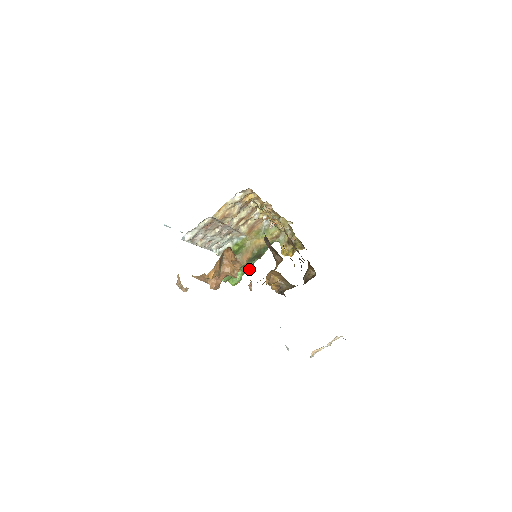
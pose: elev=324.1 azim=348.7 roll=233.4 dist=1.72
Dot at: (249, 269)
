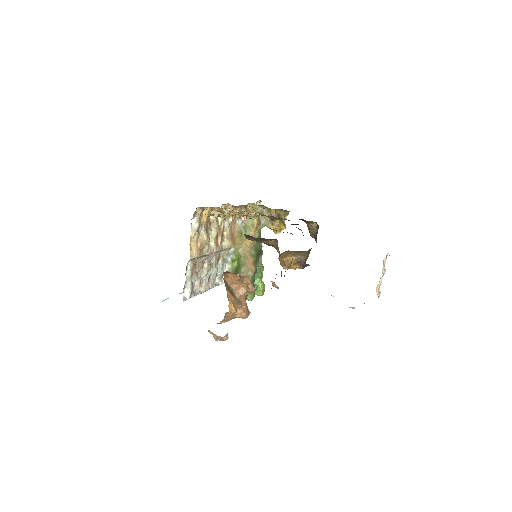
Dot at: (262, 270)
